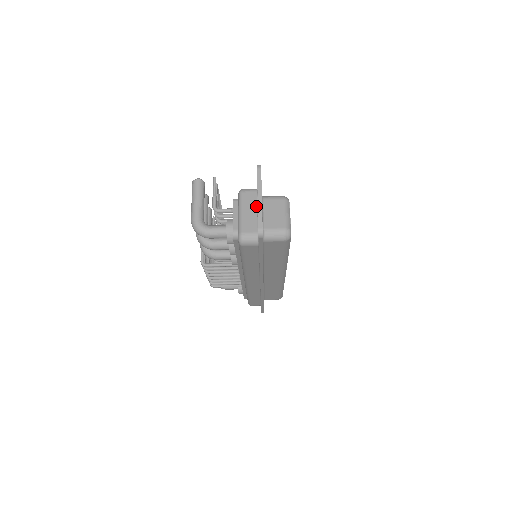
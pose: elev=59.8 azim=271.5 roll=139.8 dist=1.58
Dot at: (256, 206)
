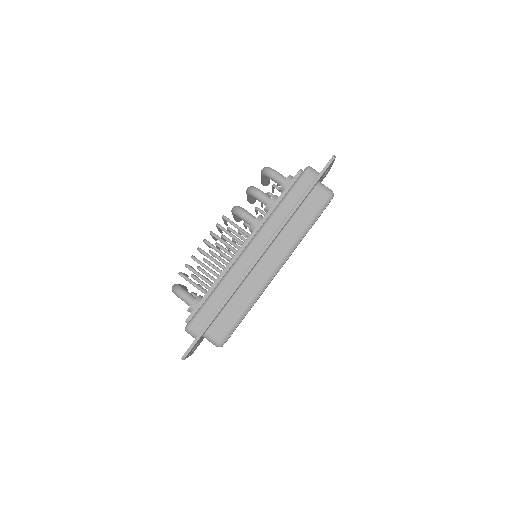
Dot at: occluded
